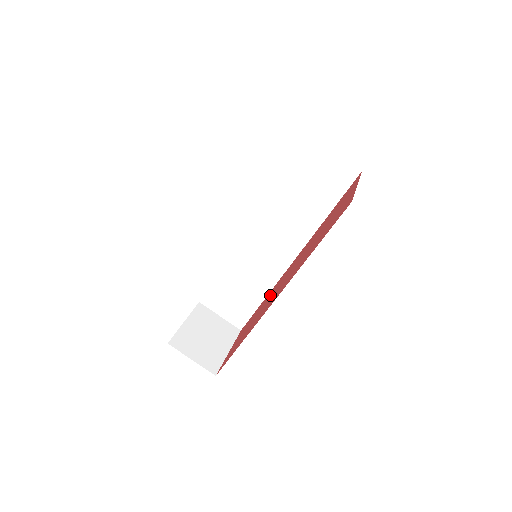
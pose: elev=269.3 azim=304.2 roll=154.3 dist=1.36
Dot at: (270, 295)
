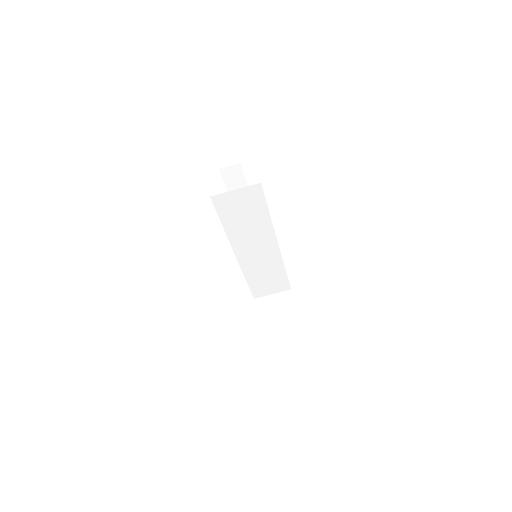
Dot at: occluded
